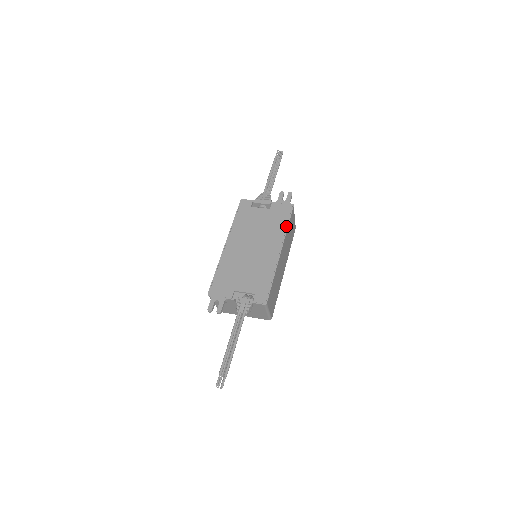
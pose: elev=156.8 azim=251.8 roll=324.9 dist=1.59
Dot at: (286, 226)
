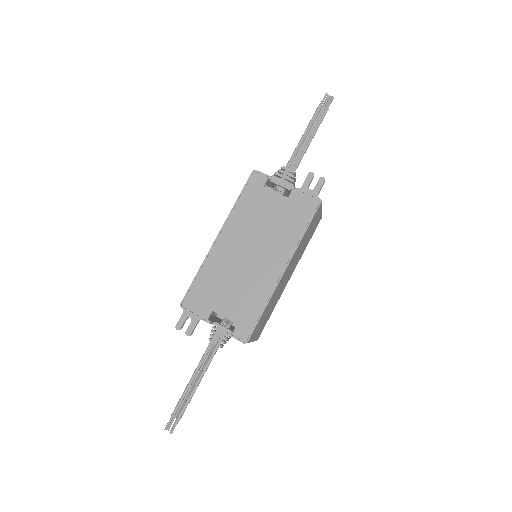
Dot at: (302, 233)
